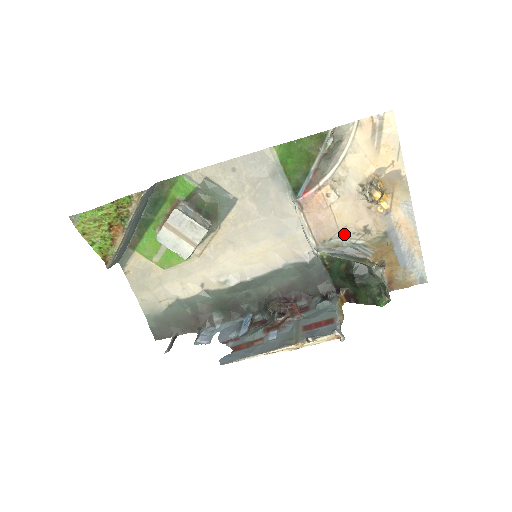
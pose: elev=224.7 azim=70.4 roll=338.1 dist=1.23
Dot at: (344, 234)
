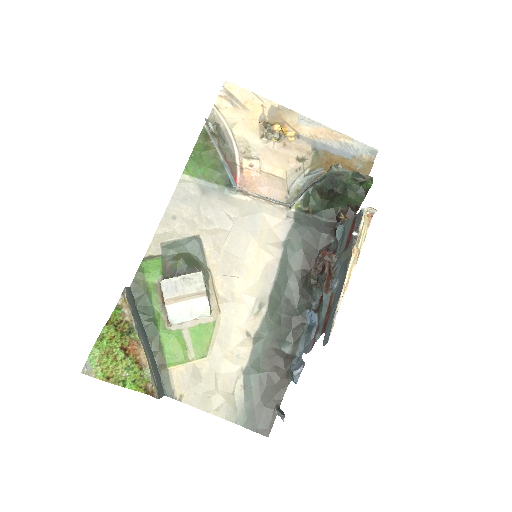
Dot at: (292, 178)
